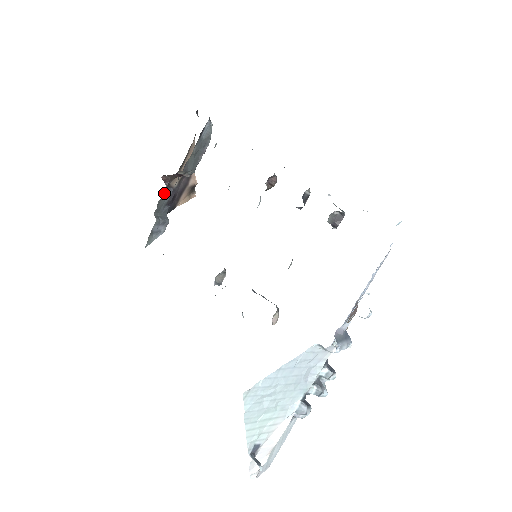
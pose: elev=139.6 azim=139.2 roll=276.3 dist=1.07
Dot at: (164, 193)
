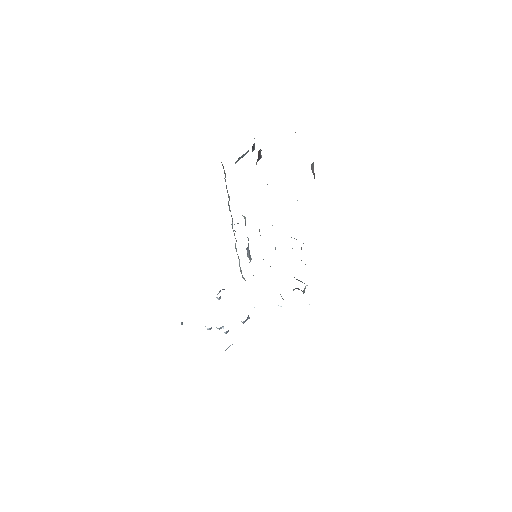
Dot at: occluded
